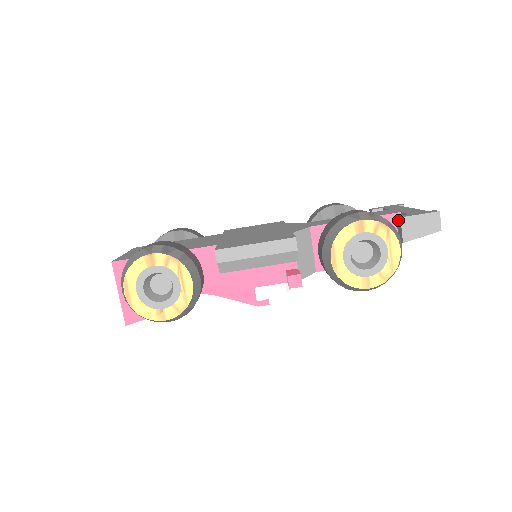
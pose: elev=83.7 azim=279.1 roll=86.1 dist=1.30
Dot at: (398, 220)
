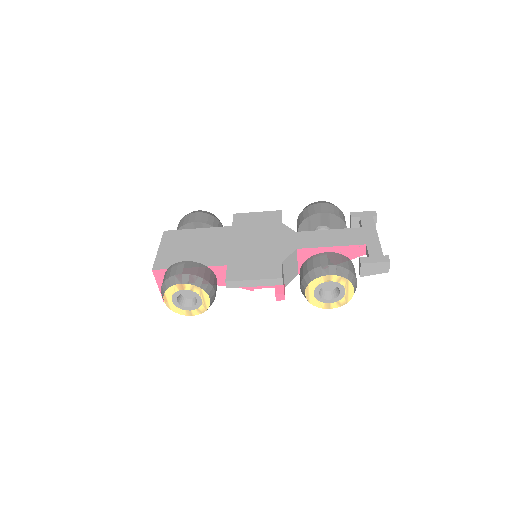
Dot at: (360, 262)
